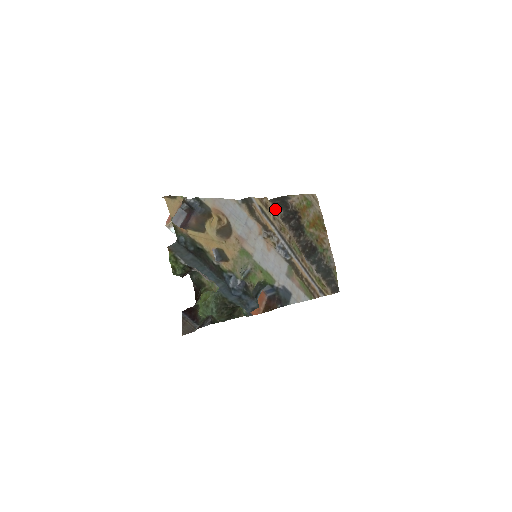
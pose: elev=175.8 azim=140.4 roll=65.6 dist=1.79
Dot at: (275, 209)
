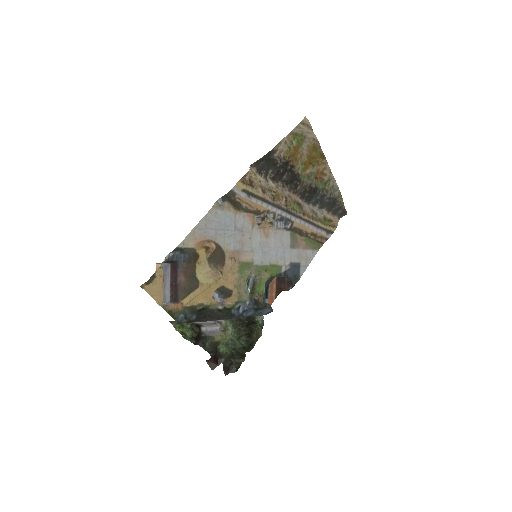
Dot at: (261, 173)
